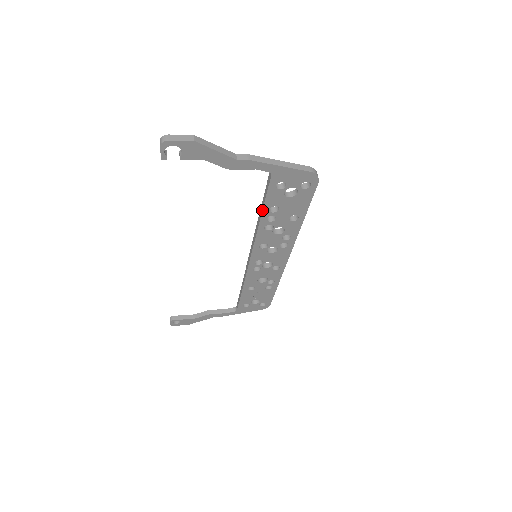
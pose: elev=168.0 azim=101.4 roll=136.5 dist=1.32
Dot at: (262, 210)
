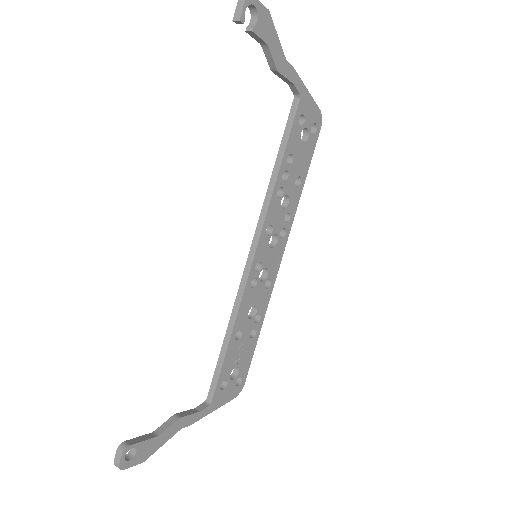
Dot at: (282, 157)
